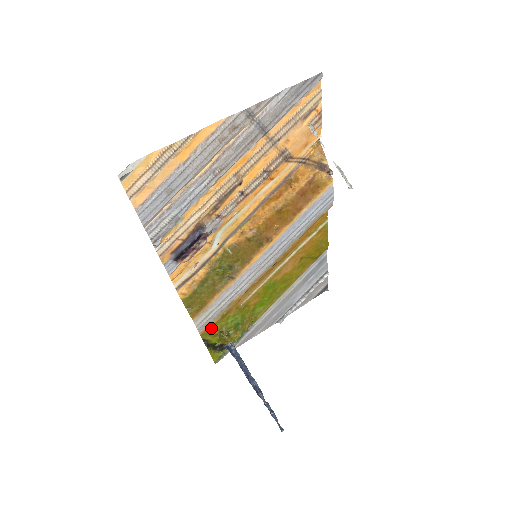
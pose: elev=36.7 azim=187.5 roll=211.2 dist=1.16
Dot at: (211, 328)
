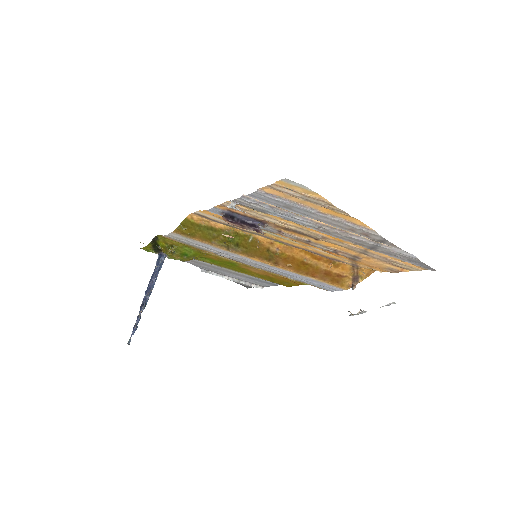
Dot at: occluded
